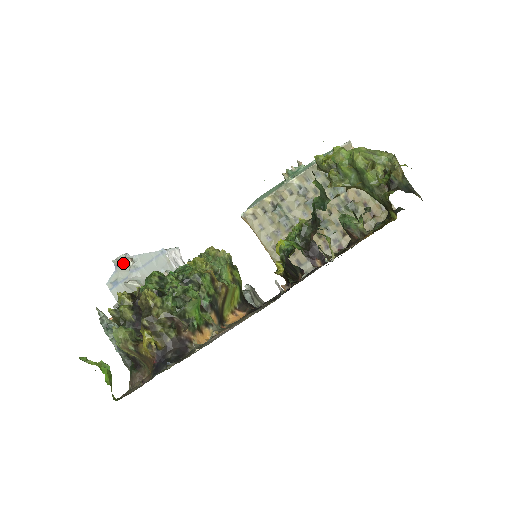
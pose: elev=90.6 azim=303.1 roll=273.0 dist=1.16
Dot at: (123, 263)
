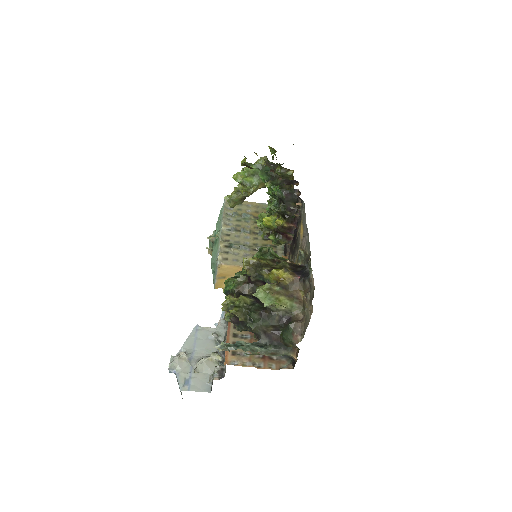
Dot at: (179, 359)
